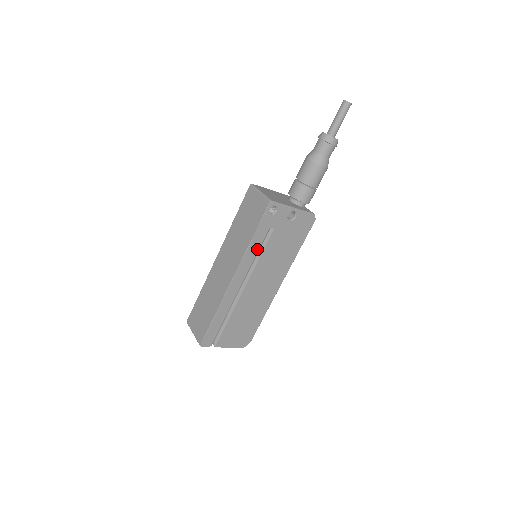
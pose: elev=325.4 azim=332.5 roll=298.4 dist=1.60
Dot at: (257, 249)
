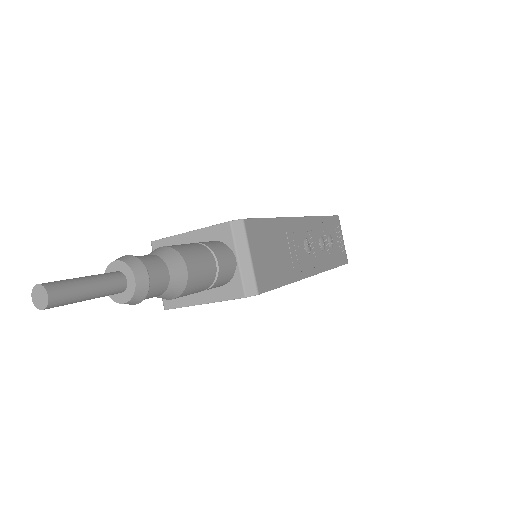
Dot at: occluded
